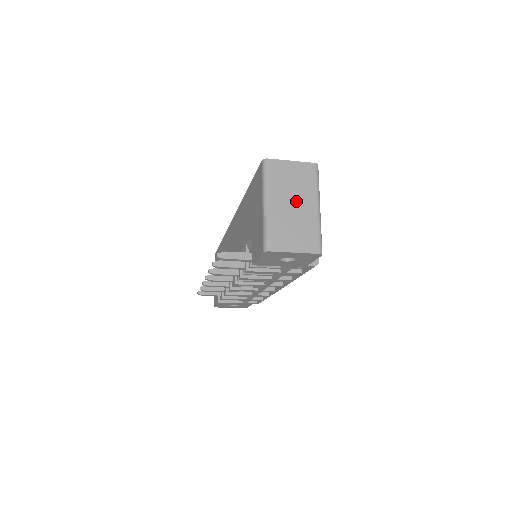
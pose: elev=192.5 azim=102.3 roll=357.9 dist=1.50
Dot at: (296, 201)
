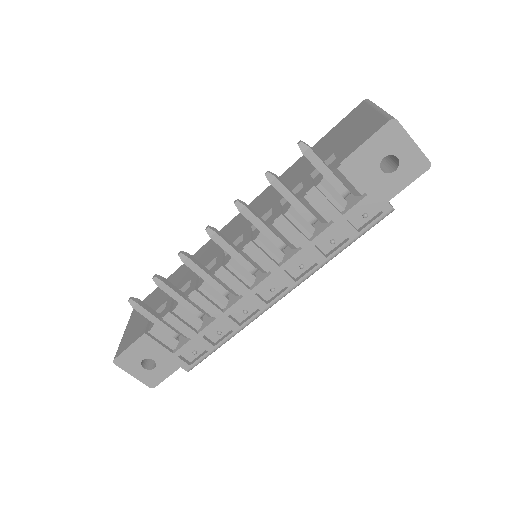
Dot at: occluded
